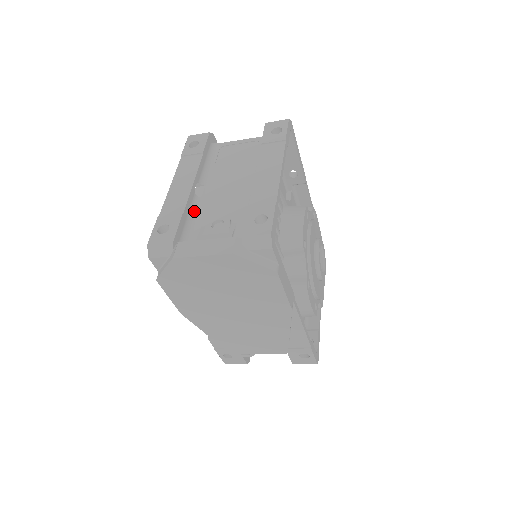
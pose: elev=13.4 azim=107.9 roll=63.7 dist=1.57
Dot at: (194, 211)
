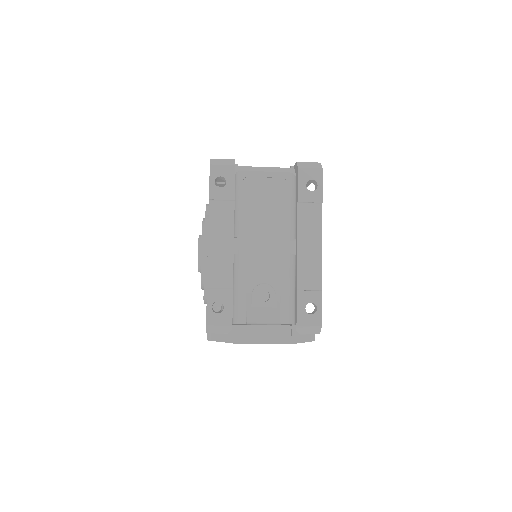
Dot at: (235, 274)
